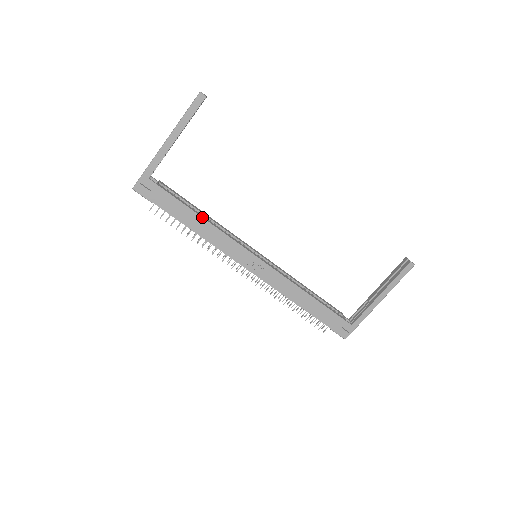
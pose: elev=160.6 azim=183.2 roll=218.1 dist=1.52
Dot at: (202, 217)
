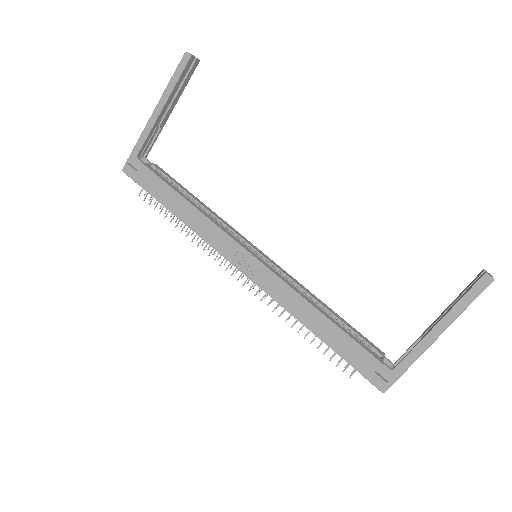
Dot at: (188, 201)
